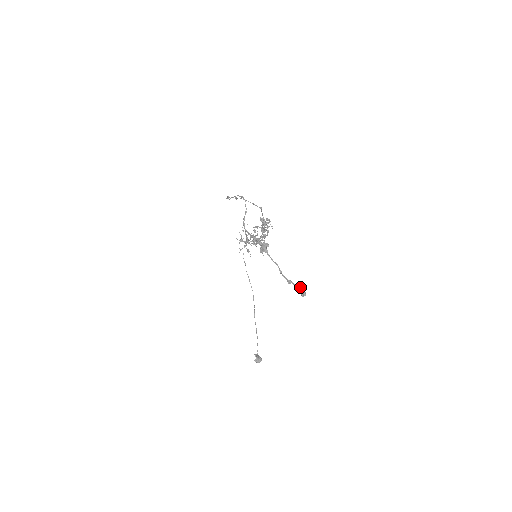
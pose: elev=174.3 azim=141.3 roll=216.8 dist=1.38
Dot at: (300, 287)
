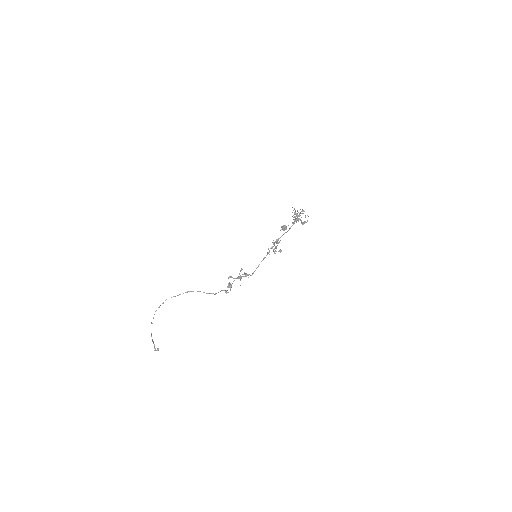
Dot at: (155, 350)
